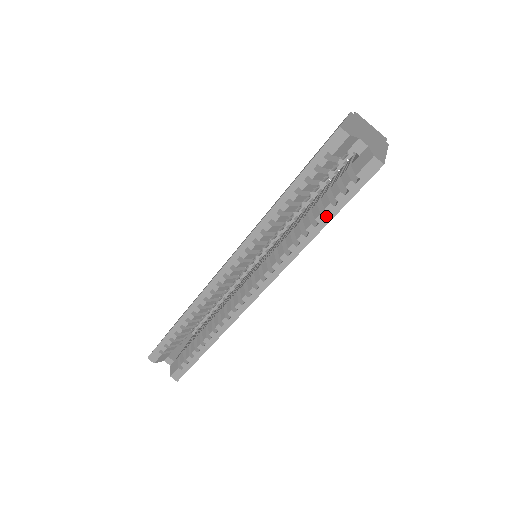
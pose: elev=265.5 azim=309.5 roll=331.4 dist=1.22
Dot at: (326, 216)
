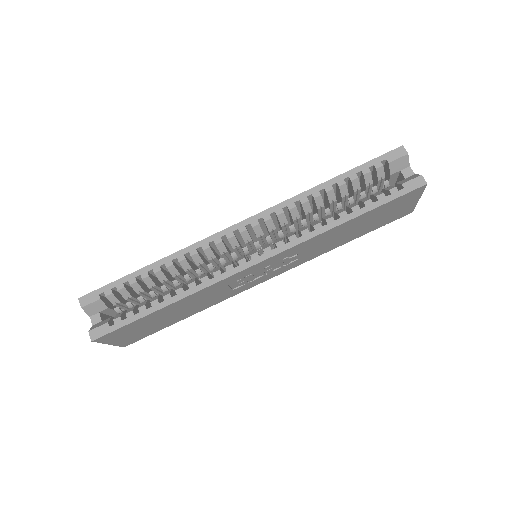
Dot at: (362, 208)
